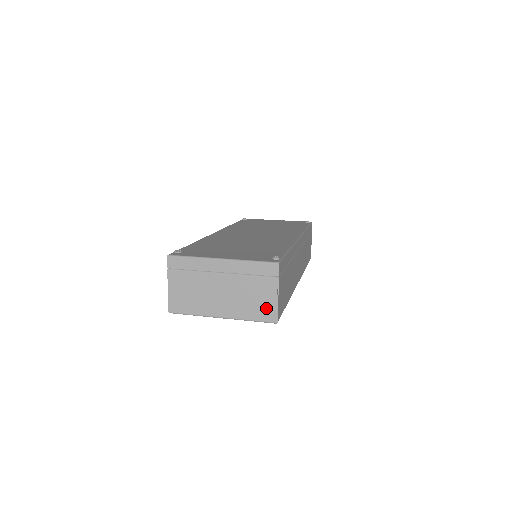
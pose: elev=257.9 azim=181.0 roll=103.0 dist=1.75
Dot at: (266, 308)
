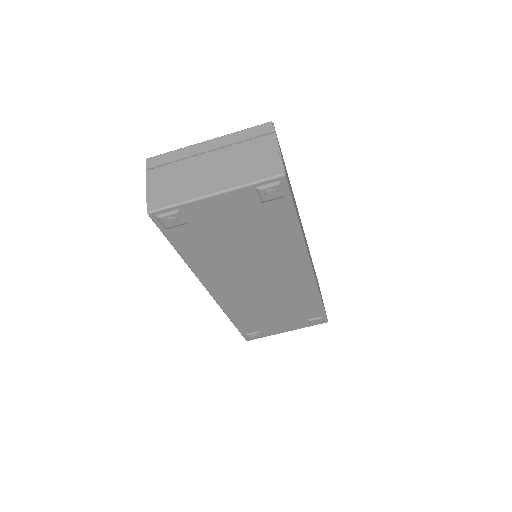
Dot at: (268, 164)
